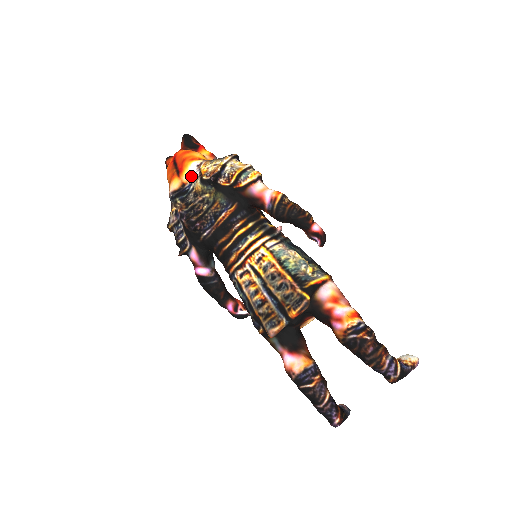
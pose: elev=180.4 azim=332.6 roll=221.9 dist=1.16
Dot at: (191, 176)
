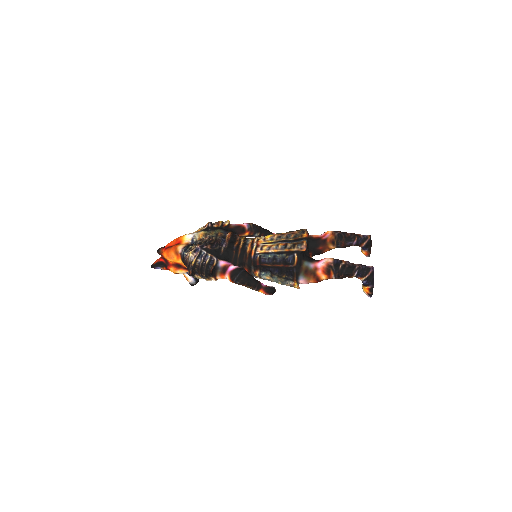
Dot at: (189, 240)
